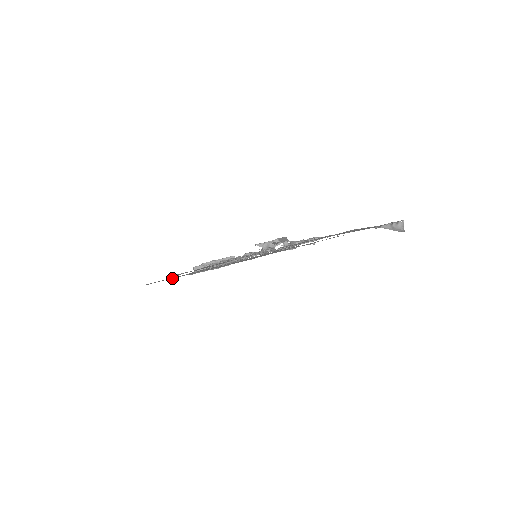
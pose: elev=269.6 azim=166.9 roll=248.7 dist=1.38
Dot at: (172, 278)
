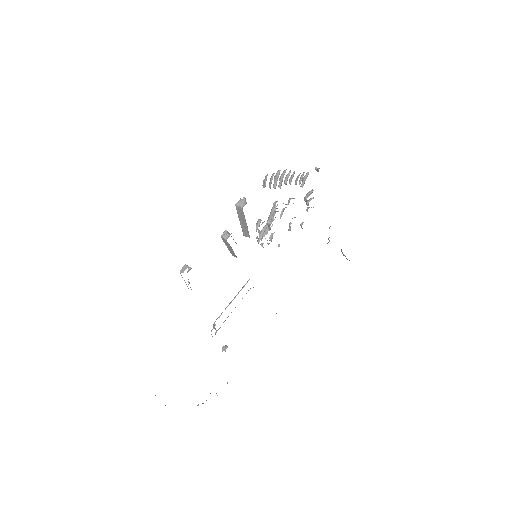
Dot at: occluded
